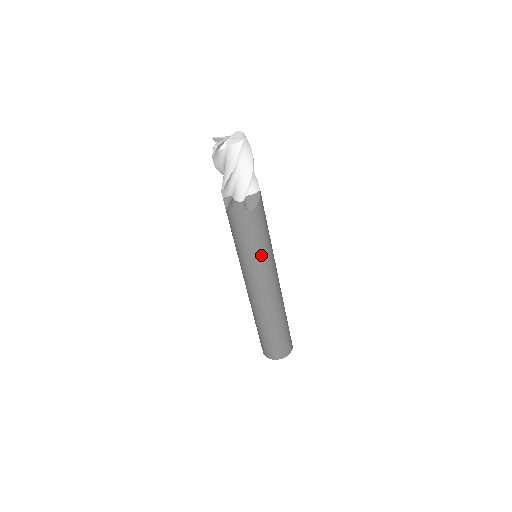
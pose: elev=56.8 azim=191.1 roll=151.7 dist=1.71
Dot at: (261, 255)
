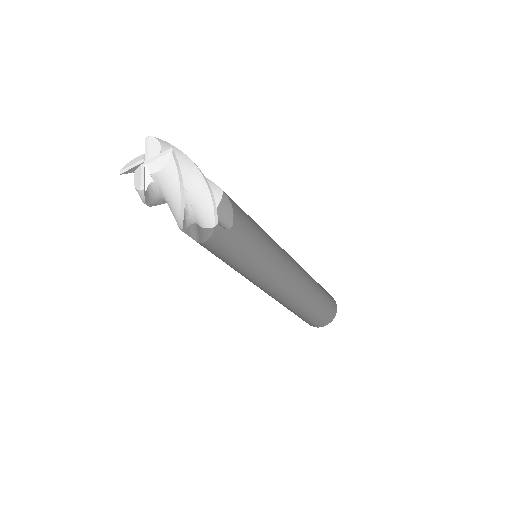
Dot at: (268, 257)
